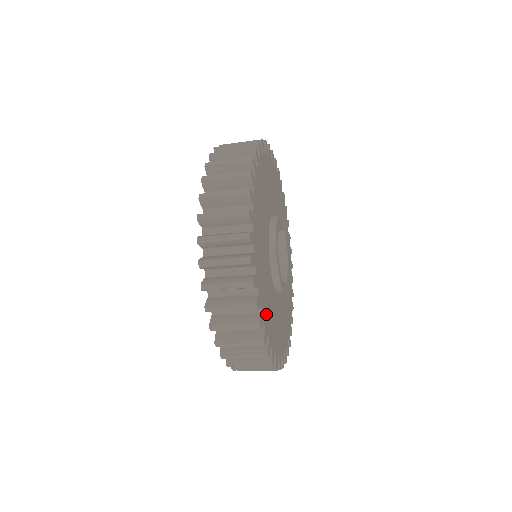
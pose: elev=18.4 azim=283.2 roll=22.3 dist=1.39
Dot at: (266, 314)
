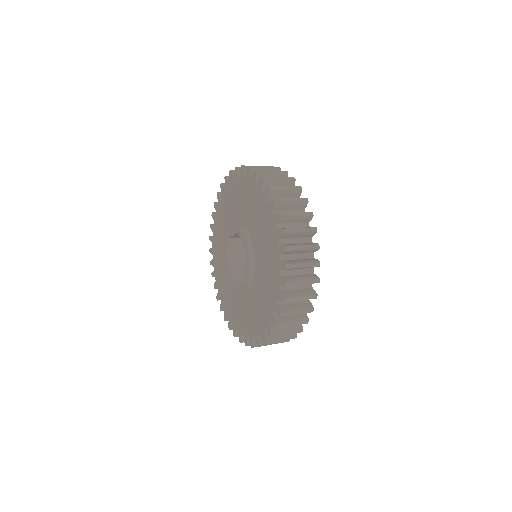
Dot at: occluded
